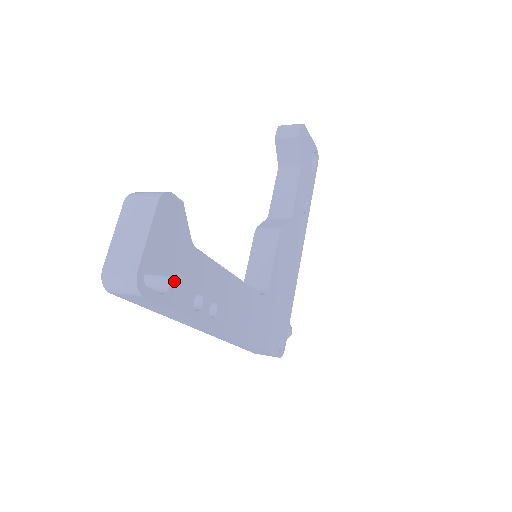
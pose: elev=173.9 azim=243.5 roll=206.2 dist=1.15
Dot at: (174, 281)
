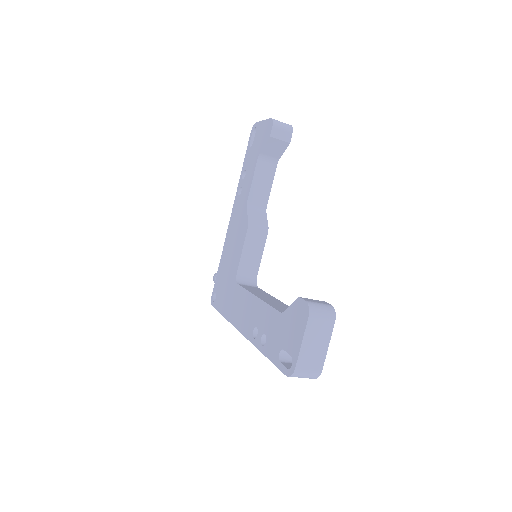
Dot at: occluded
